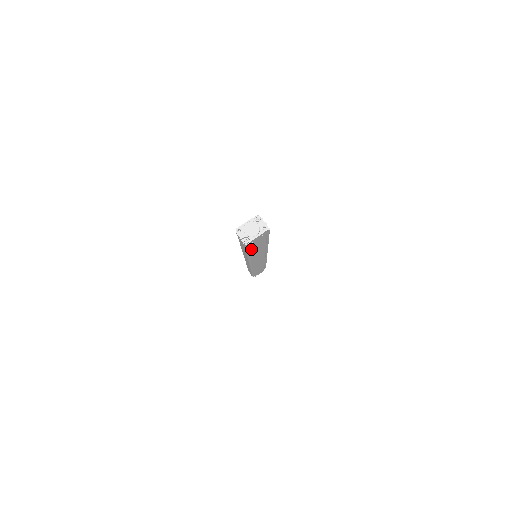
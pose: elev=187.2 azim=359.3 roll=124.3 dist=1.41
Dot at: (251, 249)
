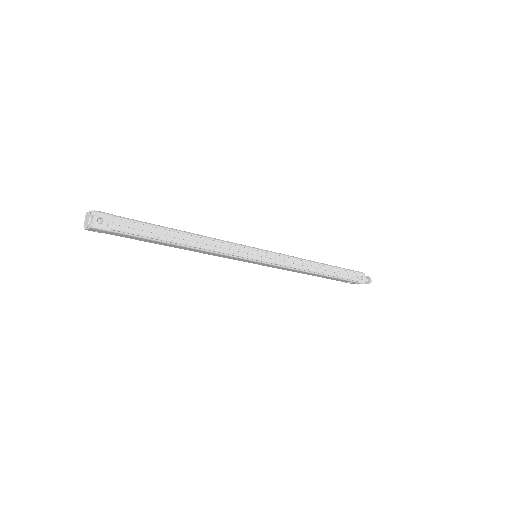
Dot at: (137, 239)
